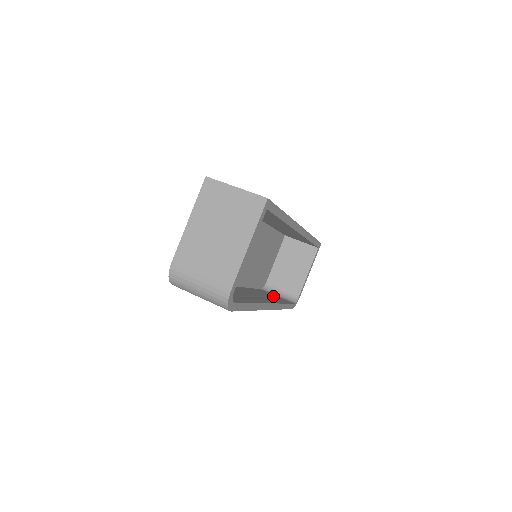
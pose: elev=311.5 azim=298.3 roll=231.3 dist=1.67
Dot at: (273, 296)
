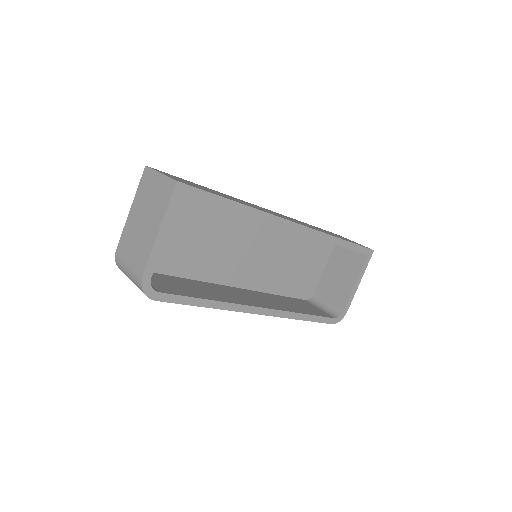
Dot at: (306, 306)
